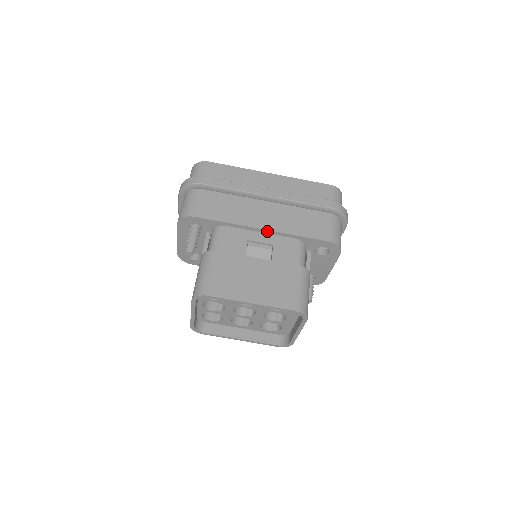
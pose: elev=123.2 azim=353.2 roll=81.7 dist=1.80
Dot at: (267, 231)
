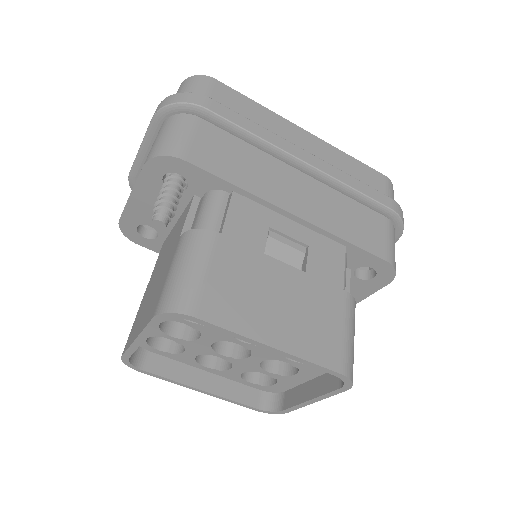
Dot at: (299, 220)
